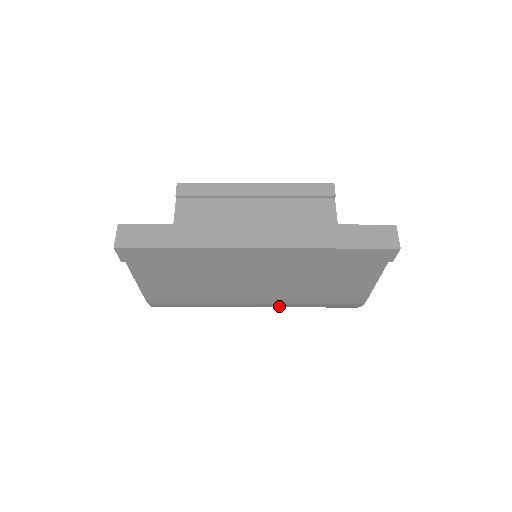
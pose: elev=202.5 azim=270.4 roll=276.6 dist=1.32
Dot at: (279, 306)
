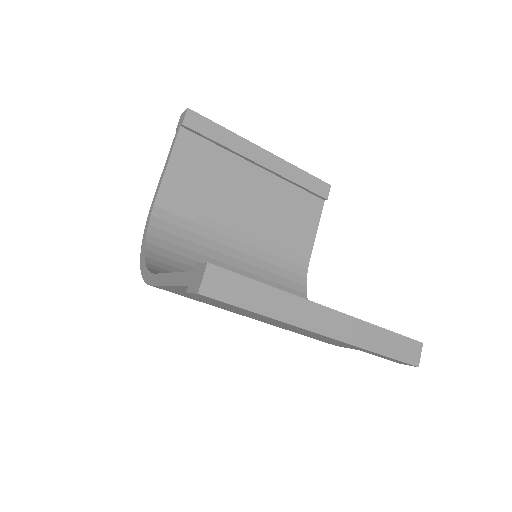
Dot at: occluded
